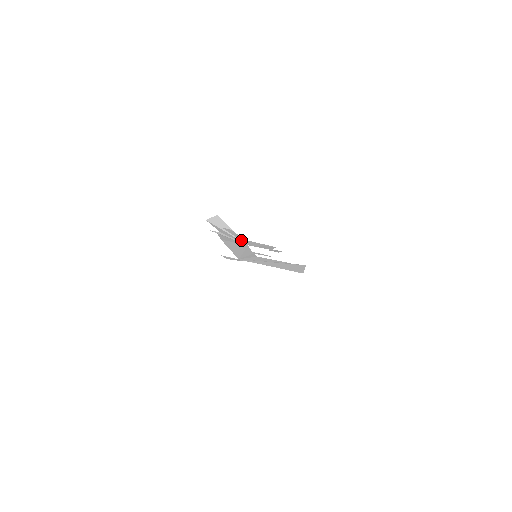
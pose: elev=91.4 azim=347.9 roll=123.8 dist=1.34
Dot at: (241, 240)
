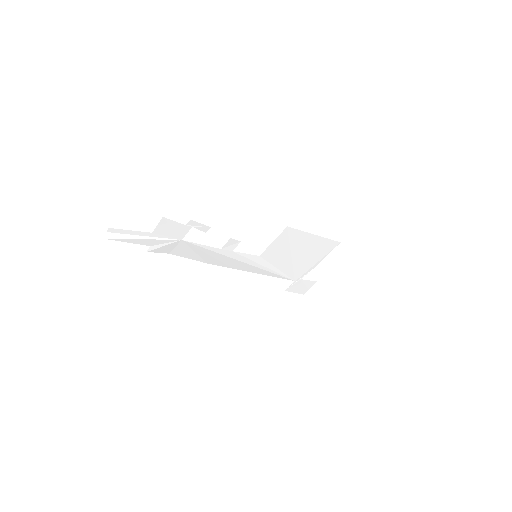
Dot at: (158, 237)
